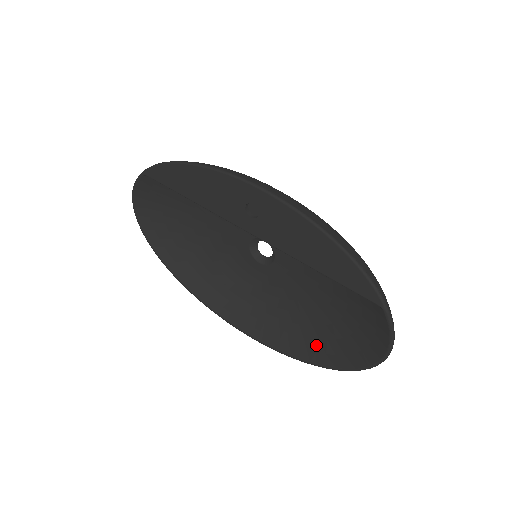
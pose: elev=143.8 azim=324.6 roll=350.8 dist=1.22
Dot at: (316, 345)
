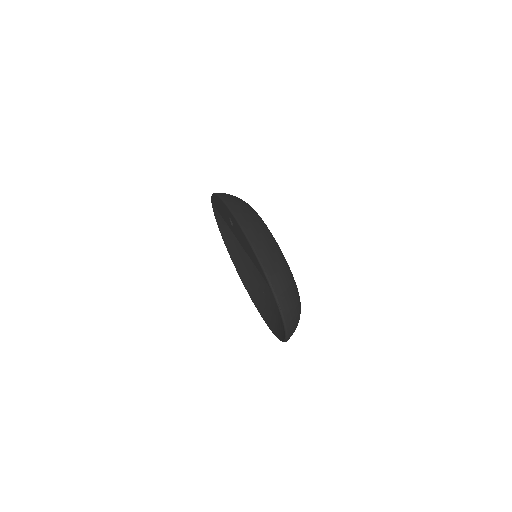
Dot at: (280, 323)
